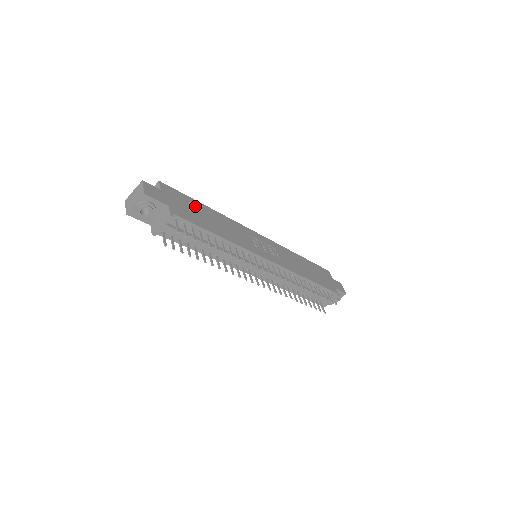
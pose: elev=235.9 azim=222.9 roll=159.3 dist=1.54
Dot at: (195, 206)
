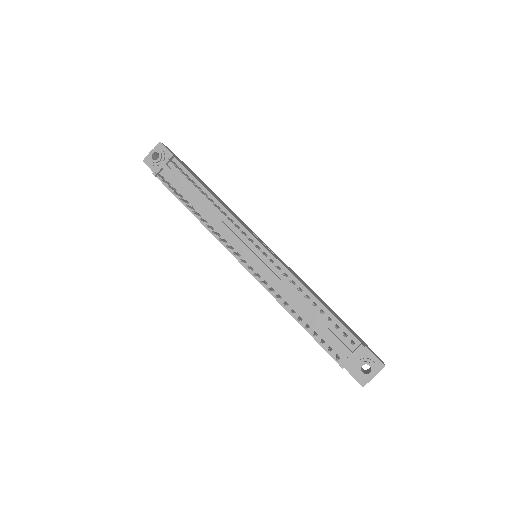
Dot at: occluded
